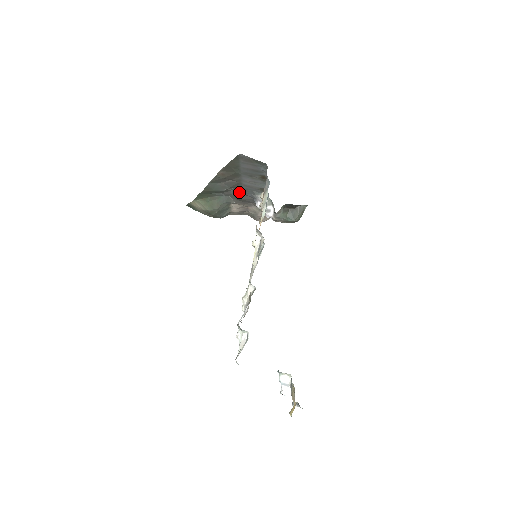
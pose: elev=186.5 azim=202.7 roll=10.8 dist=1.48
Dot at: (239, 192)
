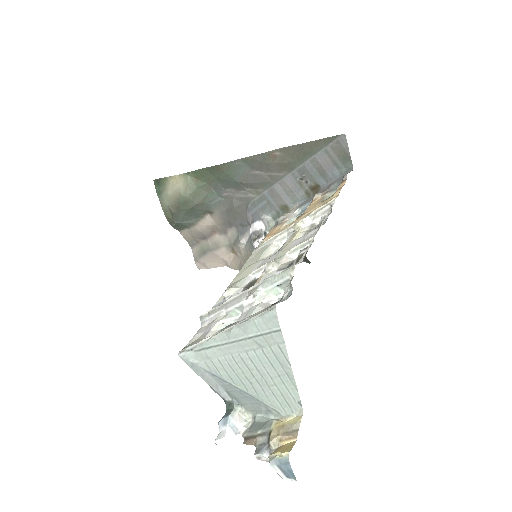
Dot at: (246, 199)
